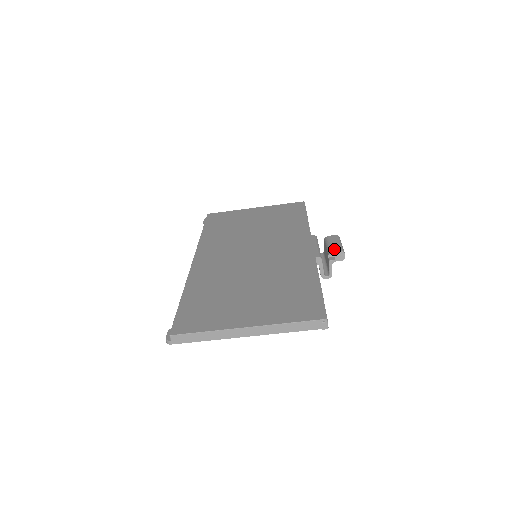
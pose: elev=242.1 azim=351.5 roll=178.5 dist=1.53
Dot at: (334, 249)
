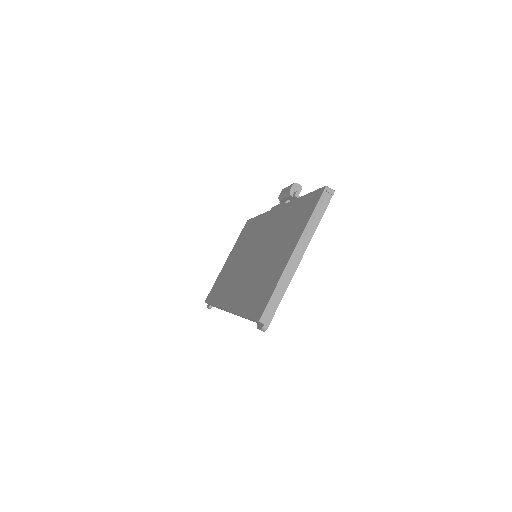
Dot at: (289, 190)
